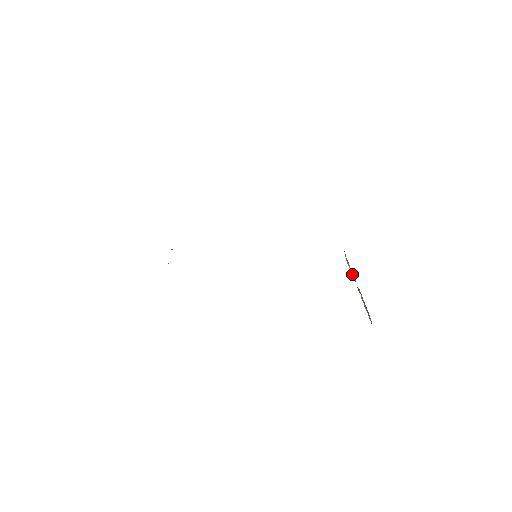
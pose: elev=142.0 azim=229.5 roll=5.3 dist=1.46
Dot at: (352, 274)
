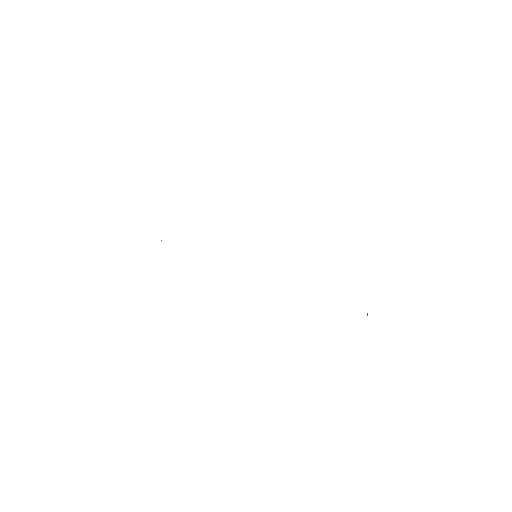
Dot at: occluded
